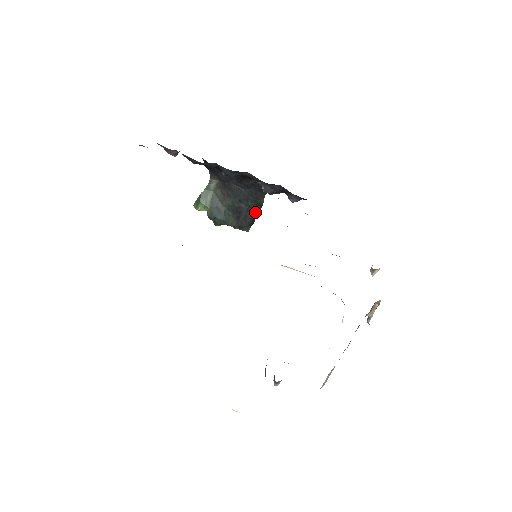
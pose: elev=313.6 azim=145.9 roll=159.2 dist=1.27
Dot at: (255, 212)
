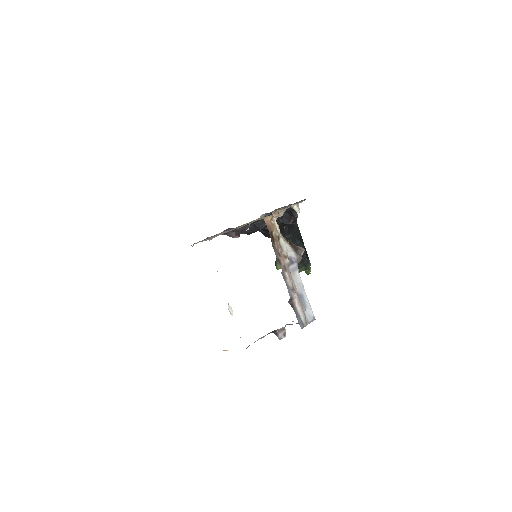
Dot at: (304, 247)
